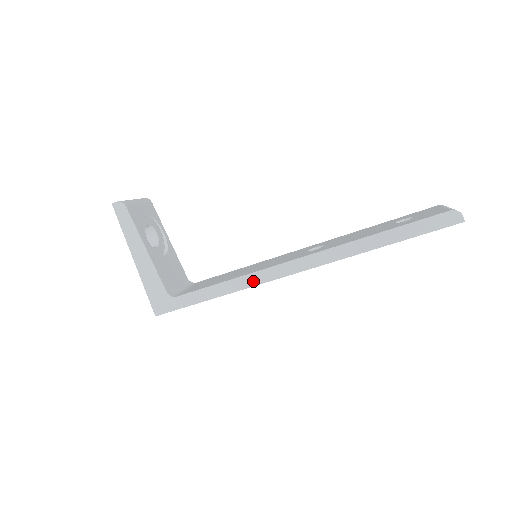
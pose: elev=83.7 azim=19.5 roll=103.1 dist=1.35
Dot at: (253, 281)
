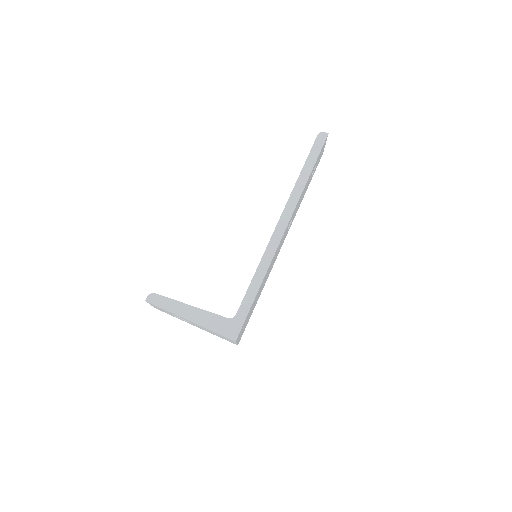
Dot at: (269, 258)
